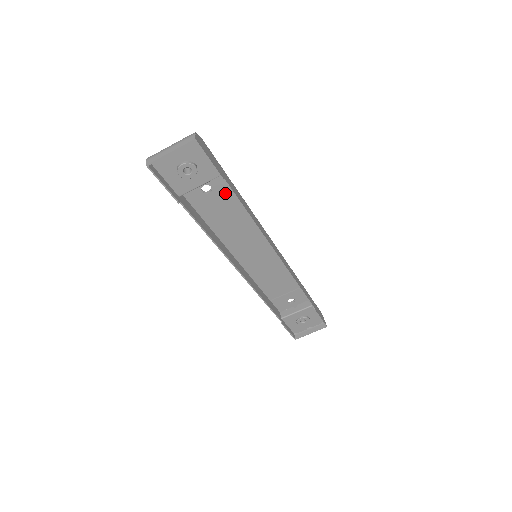
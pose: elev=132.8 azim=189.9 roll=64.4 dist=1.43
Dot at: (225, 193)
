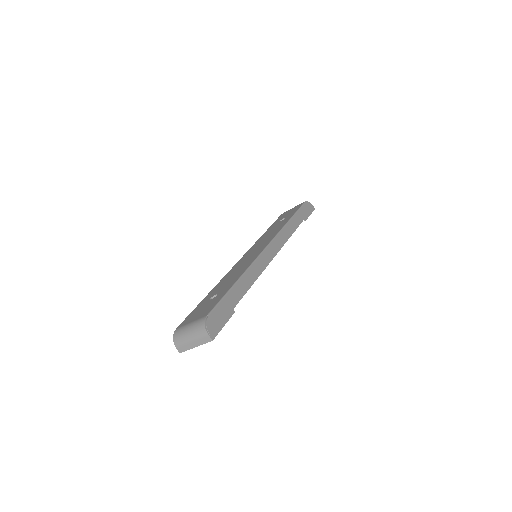
Dot at: occluded
